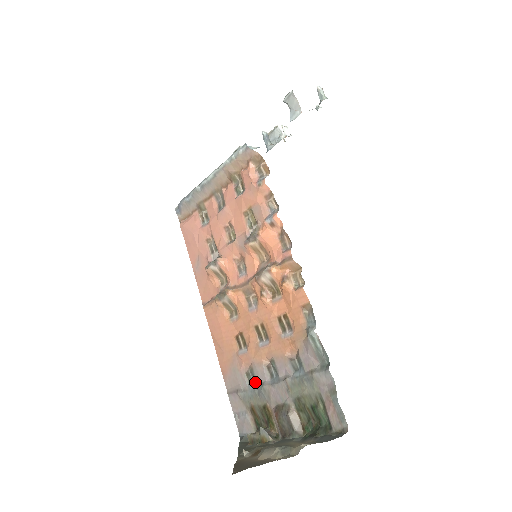
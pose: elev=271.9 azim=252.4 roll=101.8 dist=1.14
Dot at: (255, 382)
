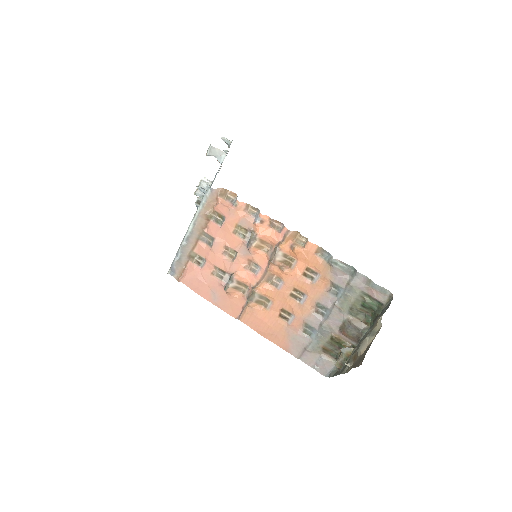
Dot at: (314, 330)
